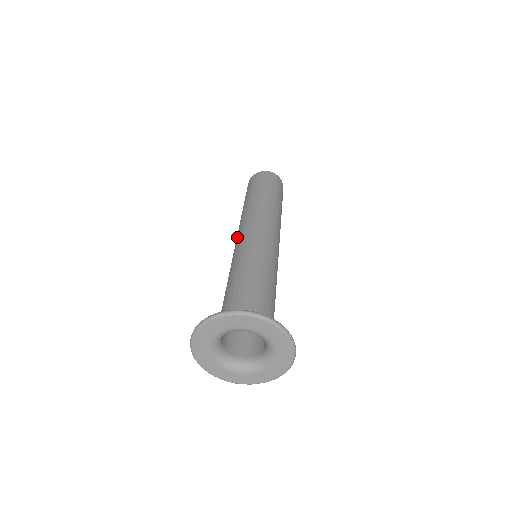
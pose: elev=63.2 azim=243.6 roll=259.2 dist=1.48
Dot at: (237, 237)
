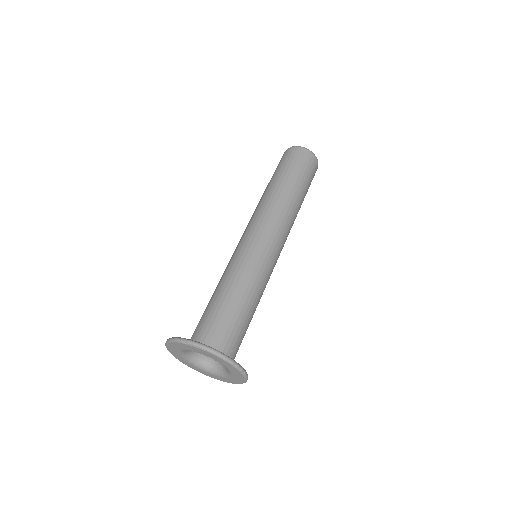
Dot at: (244, 232)
